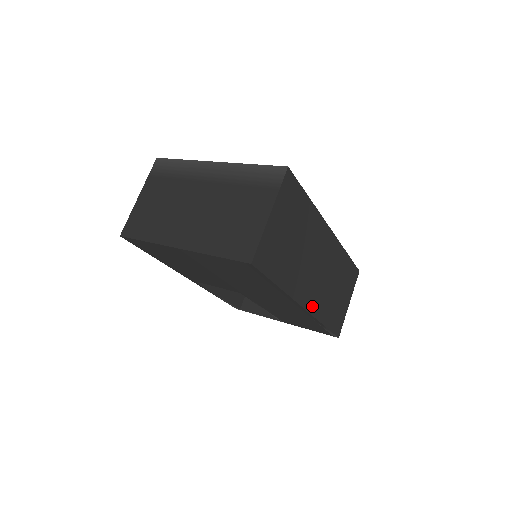
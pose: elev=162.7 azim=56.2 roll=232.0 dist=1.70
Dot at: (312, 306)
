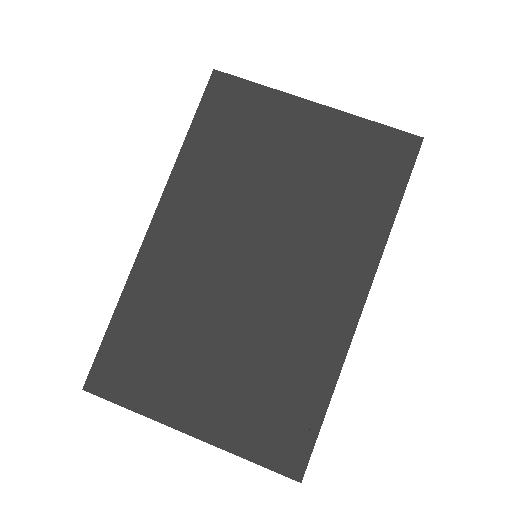
Dot at: occluded
